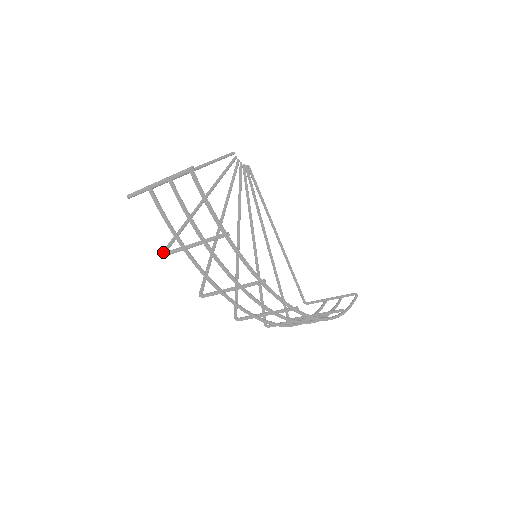
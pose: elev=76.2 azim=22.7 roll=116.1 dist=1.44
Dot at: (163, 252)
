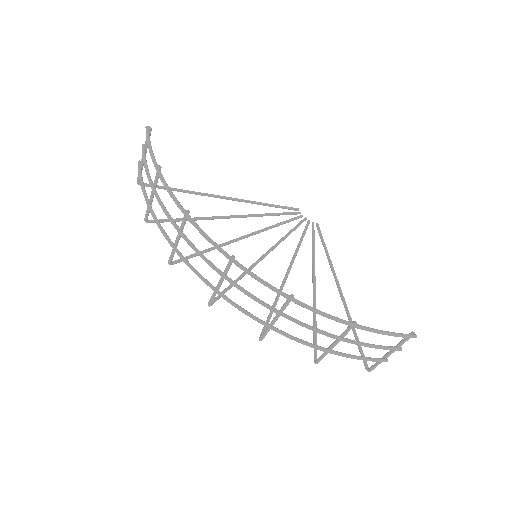
Dot at: (146, 219)
